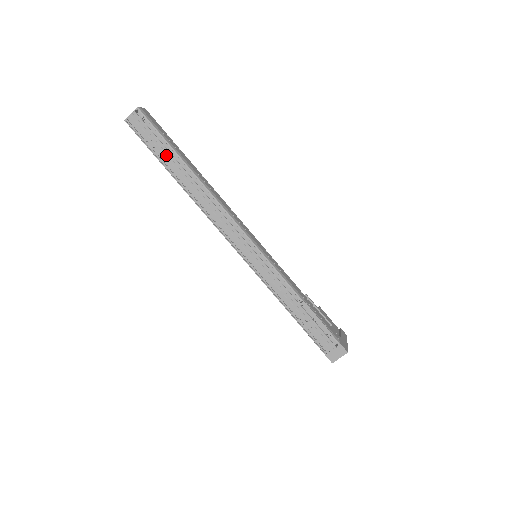
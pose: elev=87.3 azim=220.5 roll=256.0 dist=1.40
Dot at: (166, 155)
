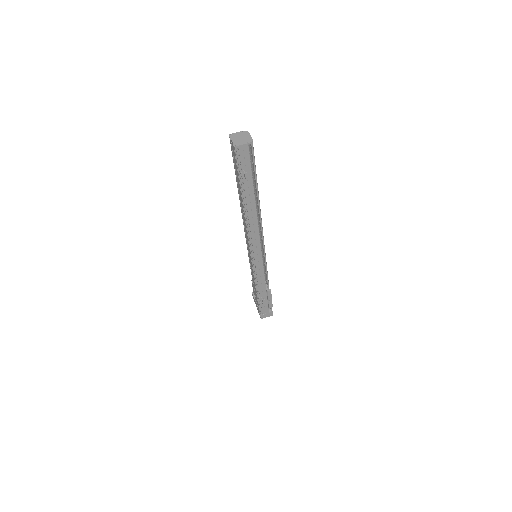
Dot at: (249, 185)
